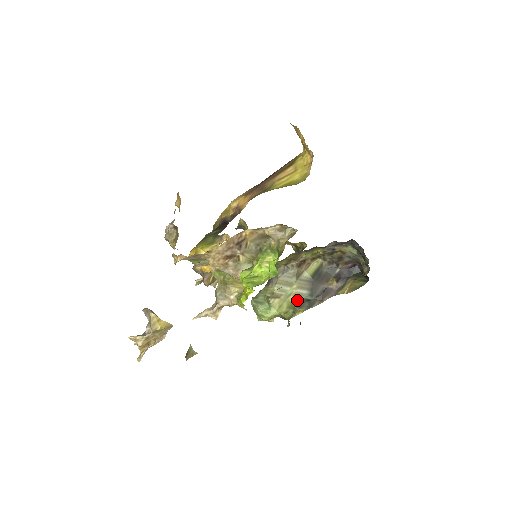
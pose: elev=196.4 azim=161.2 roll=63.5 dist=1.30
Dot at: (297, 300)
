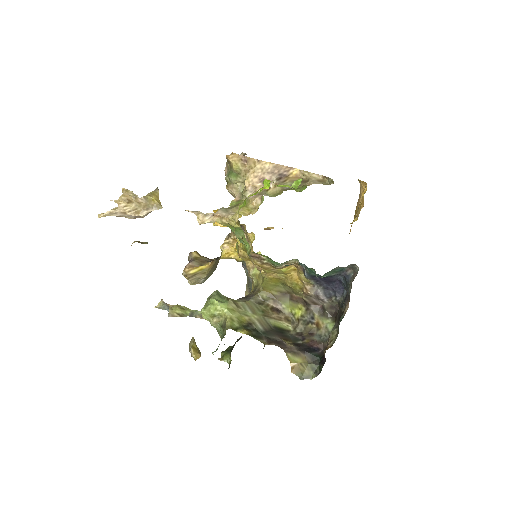
Dot at: (249, 324)
